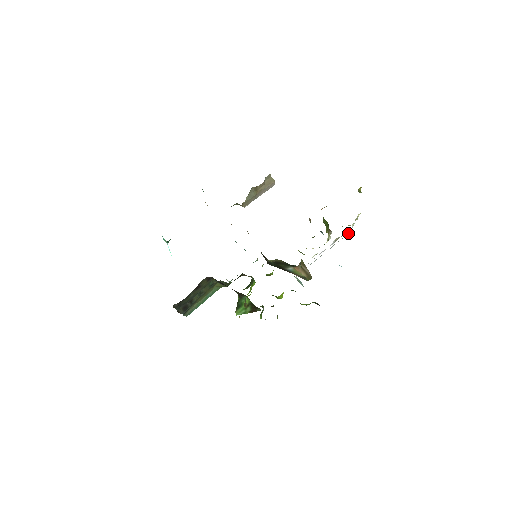
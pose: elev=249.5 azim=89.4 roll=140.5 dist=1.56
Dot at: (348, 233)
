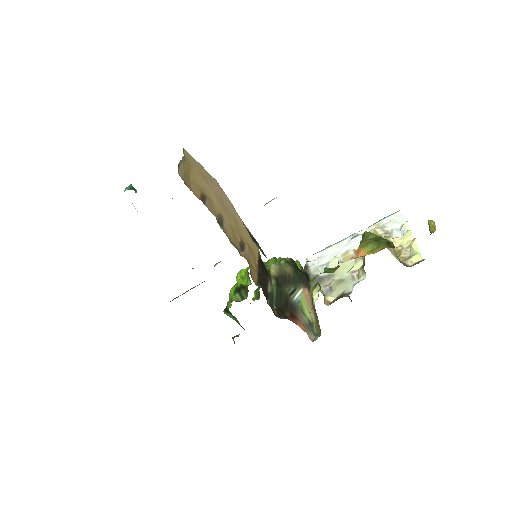
Dot at: (396, 213)
